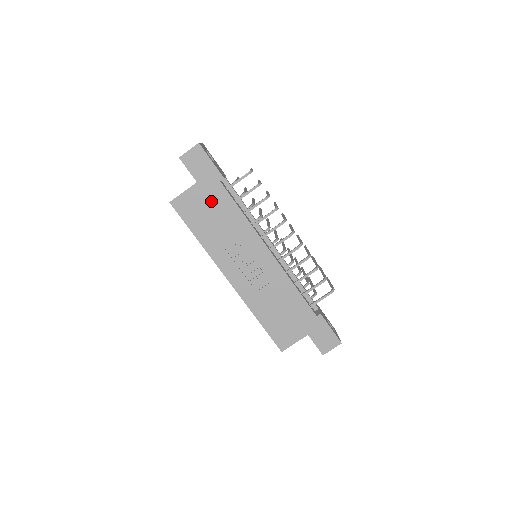
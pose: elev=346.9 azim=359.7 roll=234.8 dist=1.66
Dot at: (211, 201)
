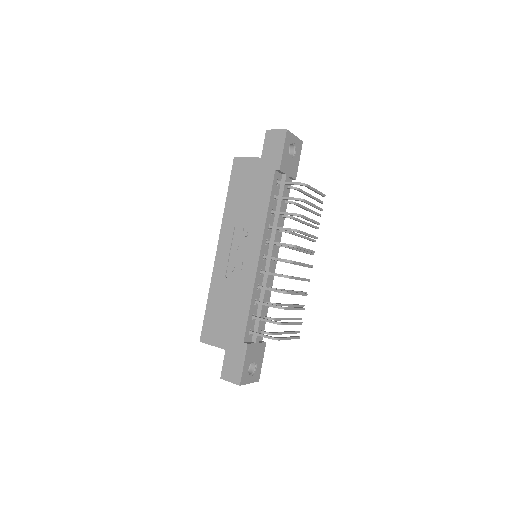
Dot at: (257, 180)
